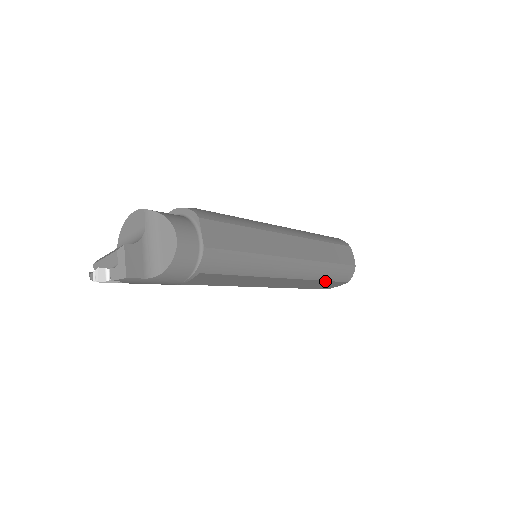
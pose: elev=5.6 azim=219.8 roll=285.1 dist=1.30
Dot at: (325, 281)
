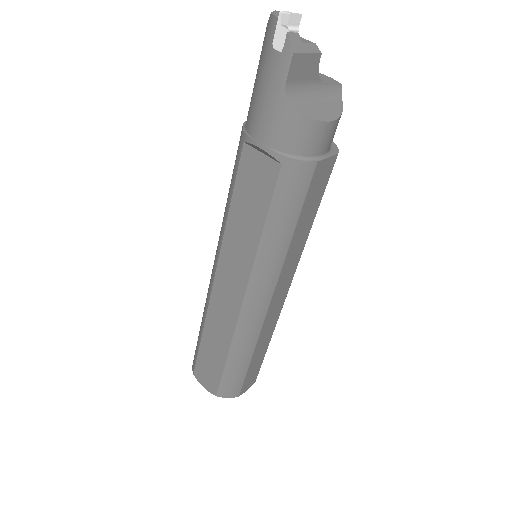
Dot at: (224, 361)
